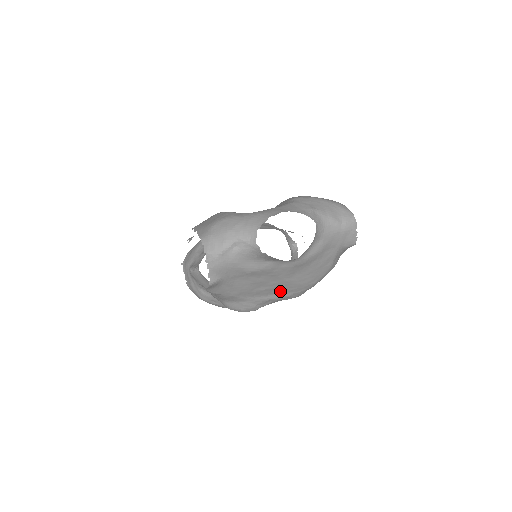
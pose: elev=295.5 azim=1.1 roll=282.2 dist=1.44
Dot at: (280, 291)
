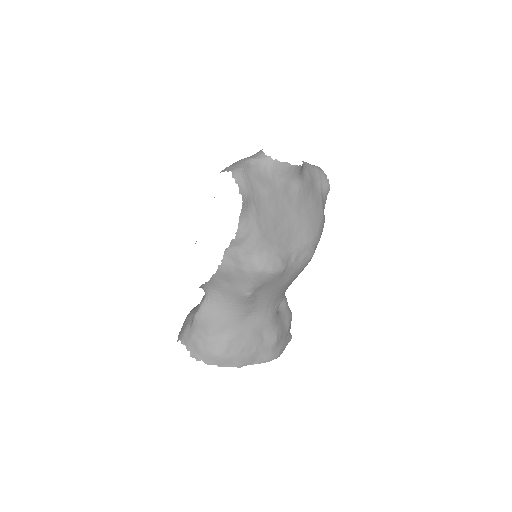
Dot at: (296, 238)
